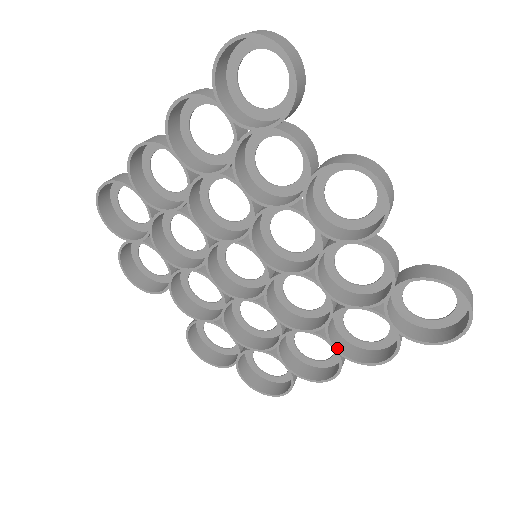
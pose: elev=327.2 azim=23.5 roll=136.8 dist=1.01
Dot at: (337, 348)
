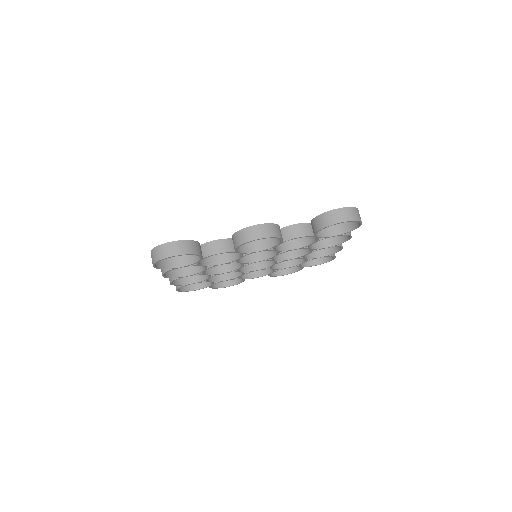
Dot at: (328, 247)
